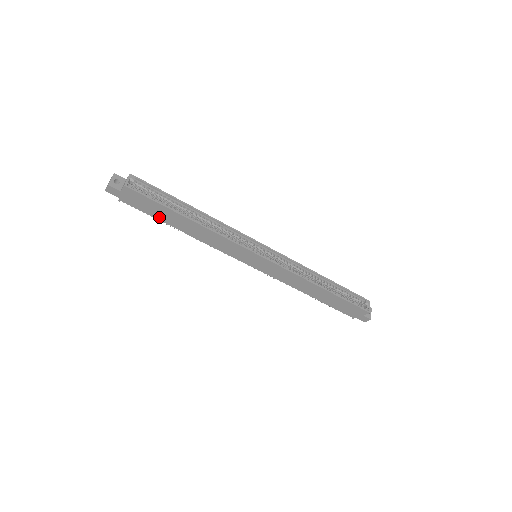
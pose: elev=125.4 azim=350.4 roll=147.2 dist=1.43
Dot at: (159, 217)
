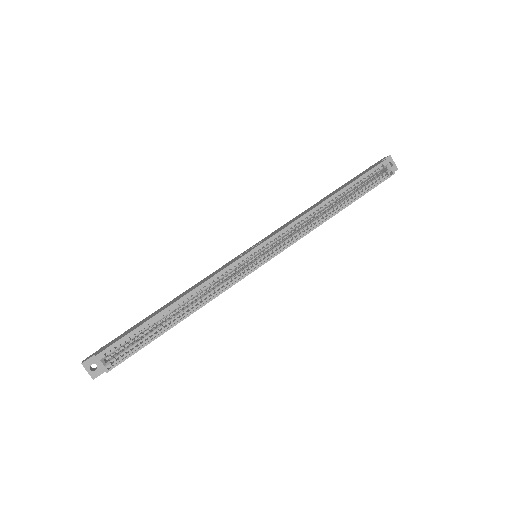
Dot at: occluded
